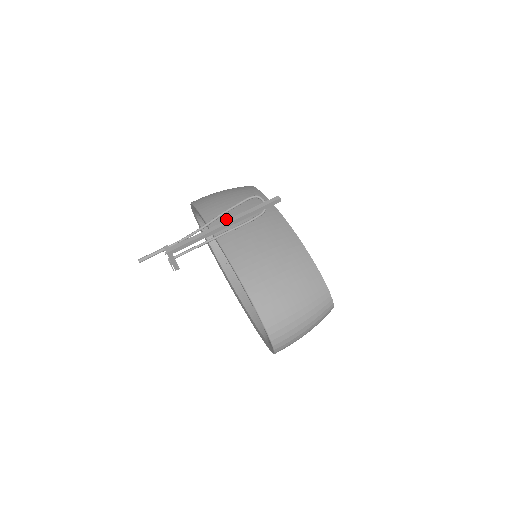
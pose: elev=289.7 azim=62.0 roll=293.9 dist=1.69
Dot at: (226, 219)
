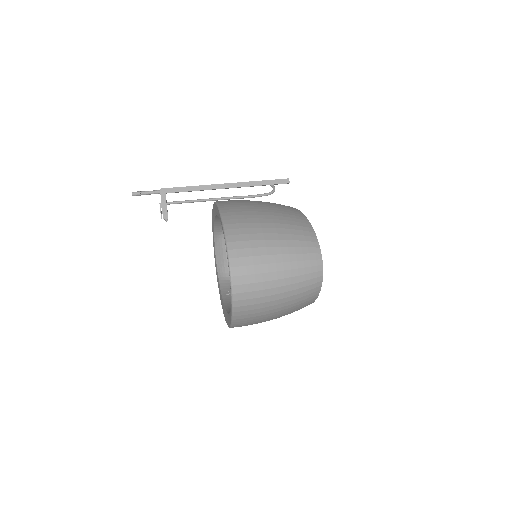
Dot at: occluded
